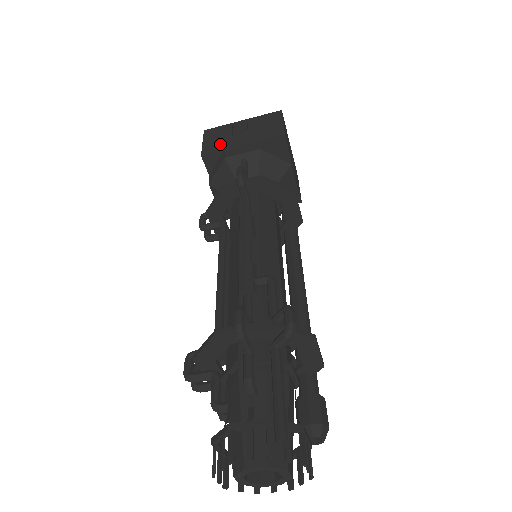
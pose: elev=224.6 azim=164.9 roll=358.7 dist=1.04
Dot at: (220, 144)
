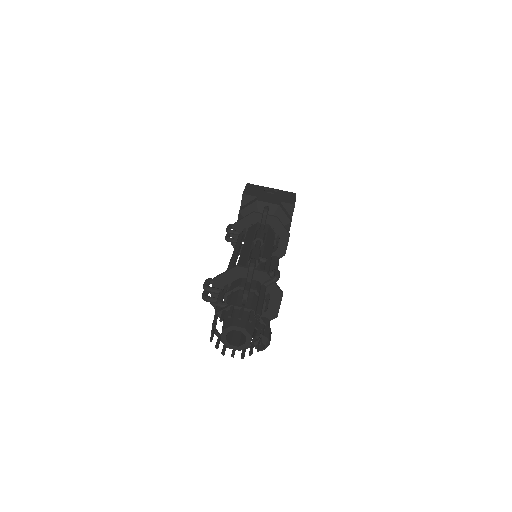
Dot at: (256, 193)
